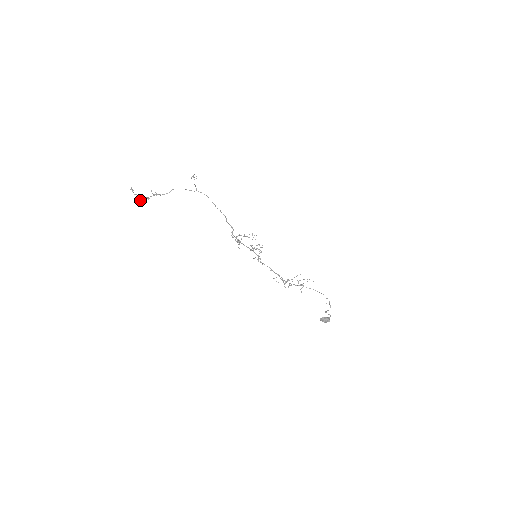
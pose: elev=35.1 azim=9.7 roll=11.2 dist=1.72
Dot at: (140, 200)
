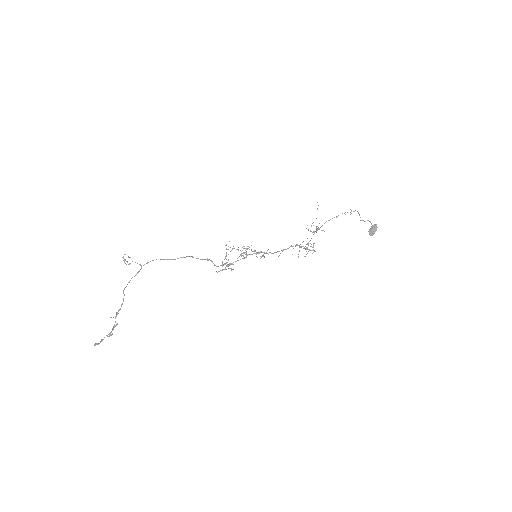
Dot at: occluded
